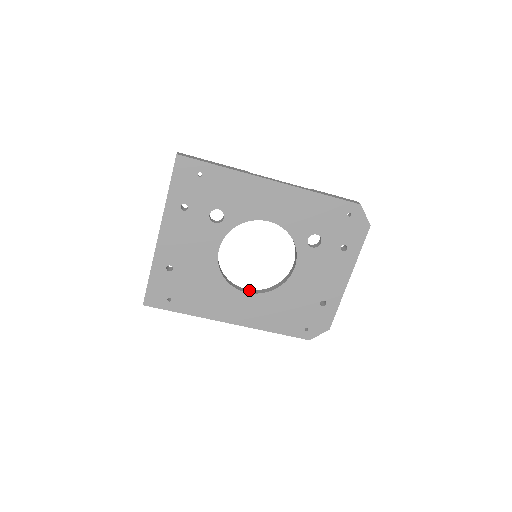
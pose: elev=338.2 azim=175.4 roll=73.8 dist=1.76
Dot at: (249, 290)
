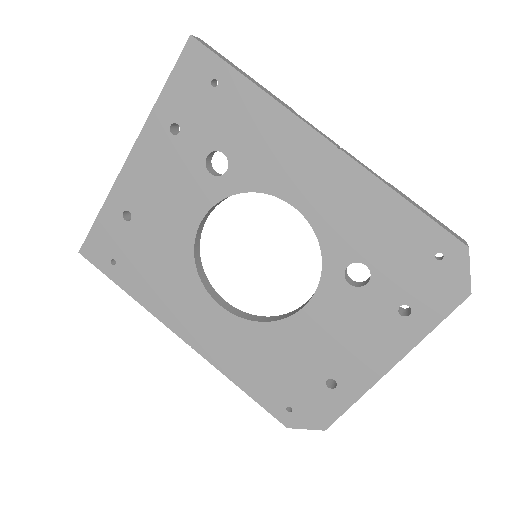
Dot at: (228, 304)
